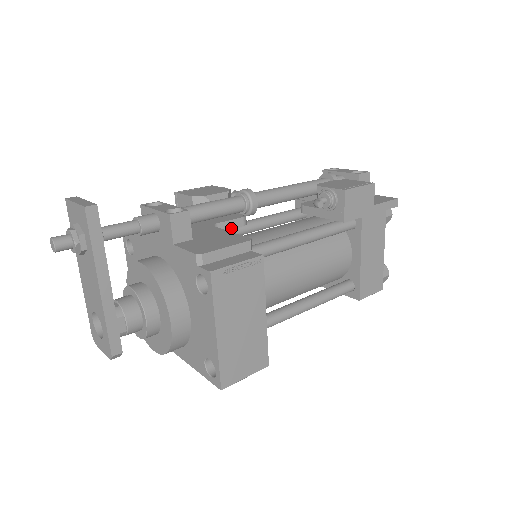
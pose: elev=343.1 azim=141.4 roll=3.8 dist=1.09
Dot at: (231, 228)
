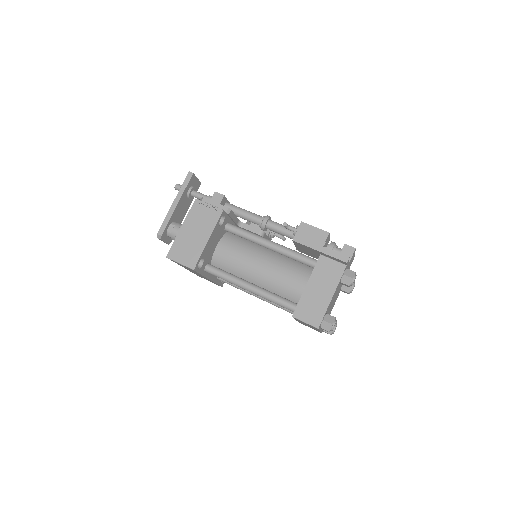
Dot at: (250, 231)
